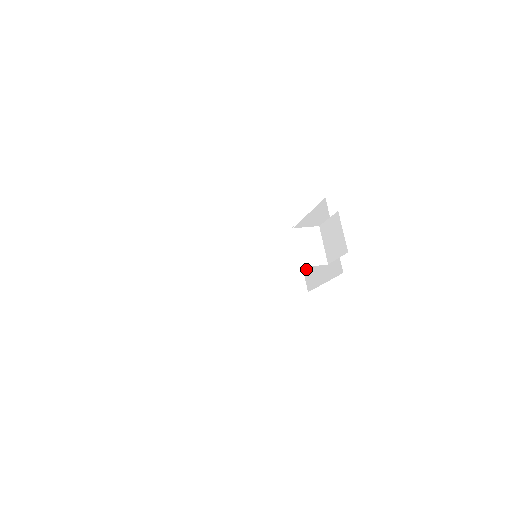
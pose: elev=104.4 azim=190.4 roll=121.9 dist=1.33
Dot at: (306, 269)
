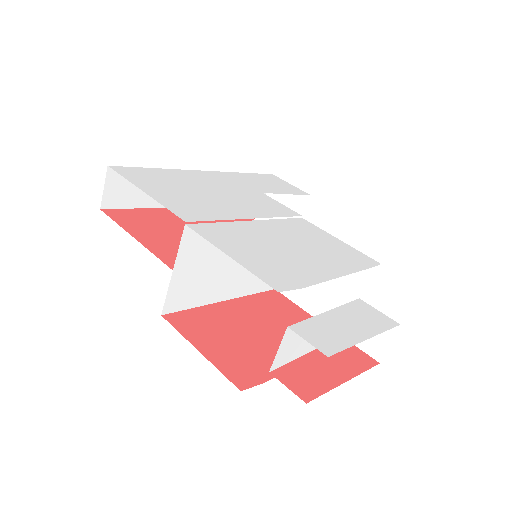
Dot at: occluded
